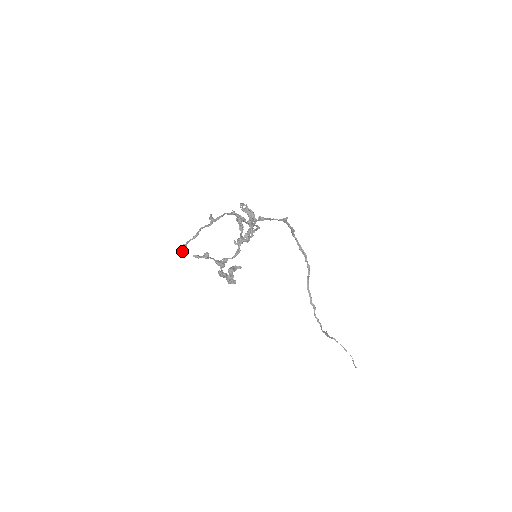
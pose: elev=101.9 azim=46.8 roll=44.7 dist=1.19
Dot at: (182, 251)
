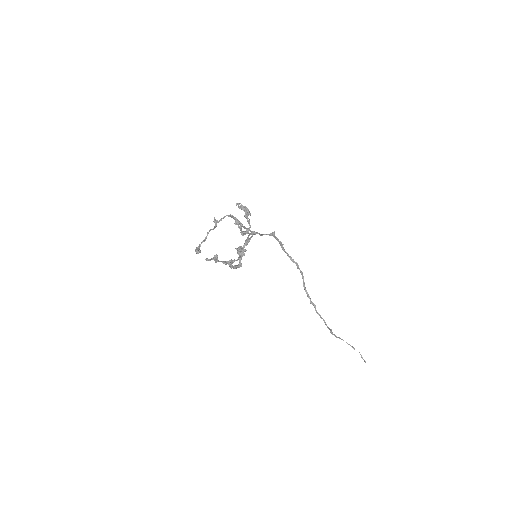
Dot at: (196, 252)
